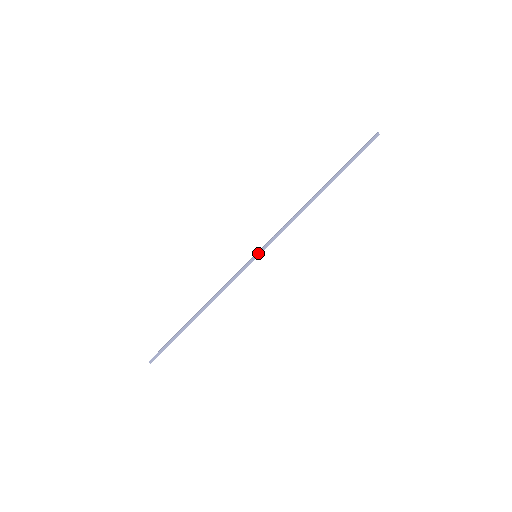
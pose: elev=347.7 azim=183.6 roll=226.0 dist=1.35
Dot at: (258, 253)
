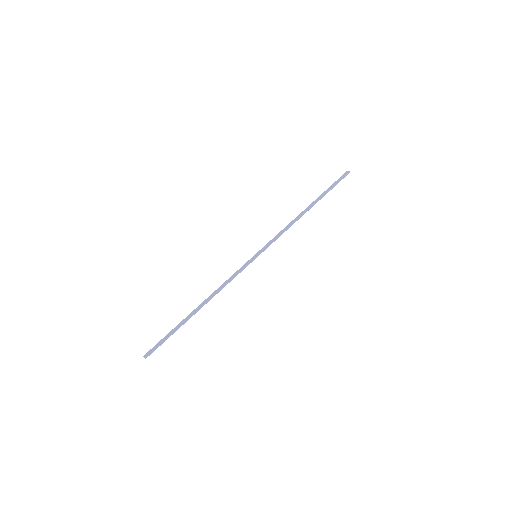
Dot at: (259, 254)
